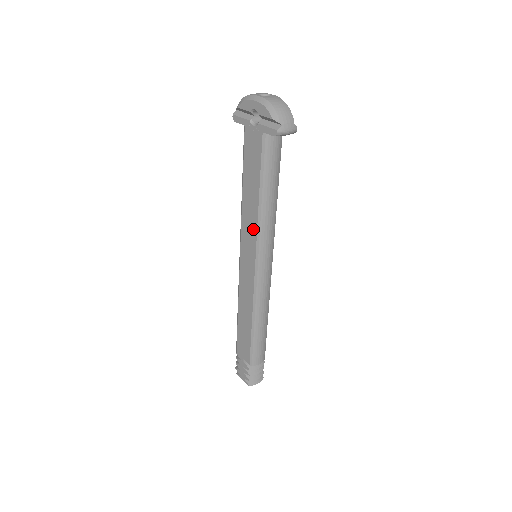
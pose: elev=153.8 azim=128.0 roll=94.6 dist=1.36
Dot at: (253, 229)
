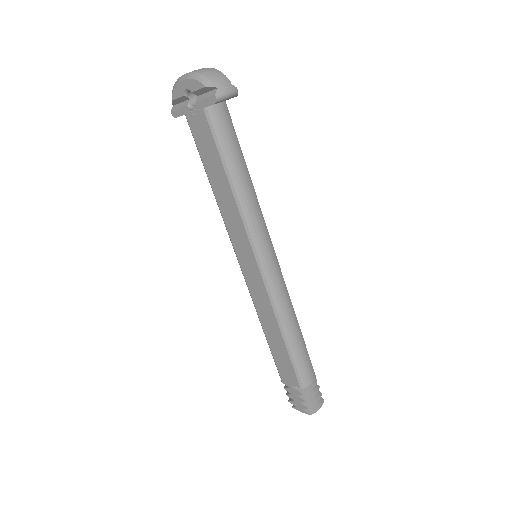
Dot at: (238, 223)
